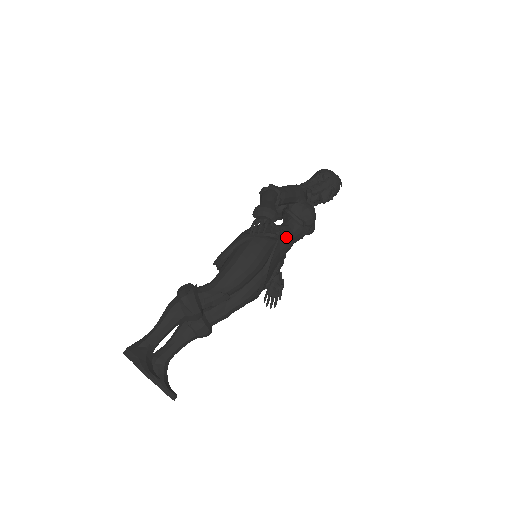
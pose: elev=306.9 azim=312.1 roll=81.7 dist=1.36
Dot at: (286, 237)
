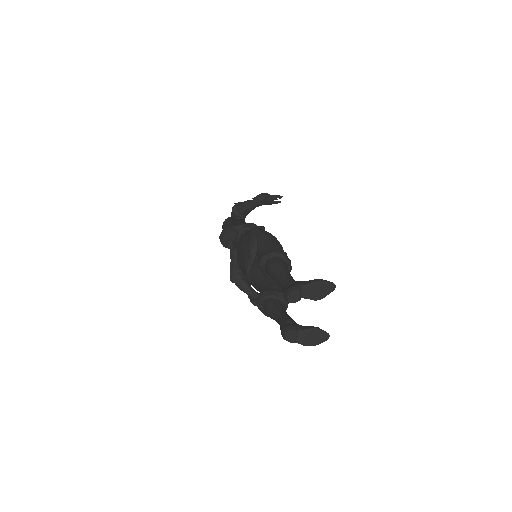
Dot at: occluded
